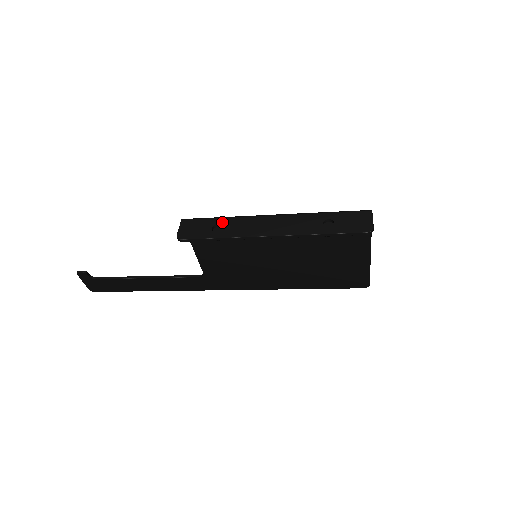
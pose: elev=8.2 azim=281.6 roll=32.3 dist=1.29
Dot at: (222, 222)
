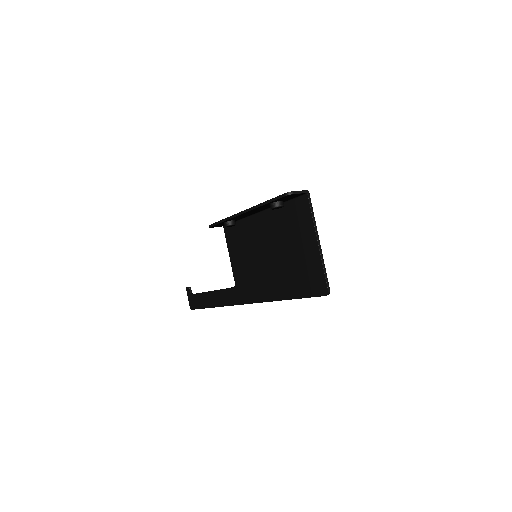
Dot at: occluded
